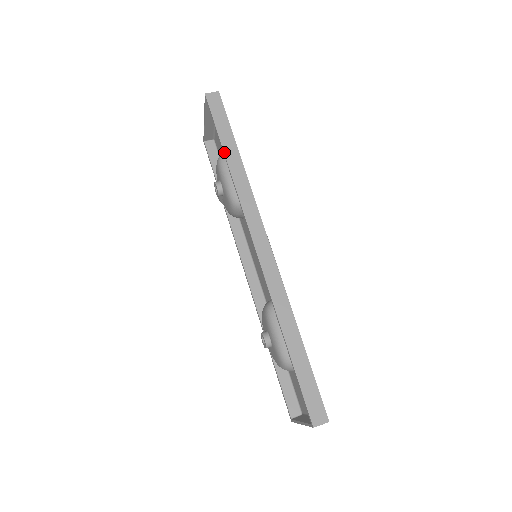
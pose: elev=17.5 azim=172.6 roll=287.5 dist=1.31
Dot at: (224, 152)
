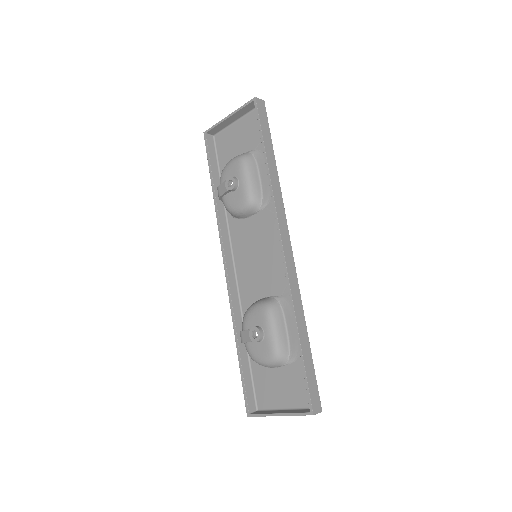
Dot at: (266, 155)
